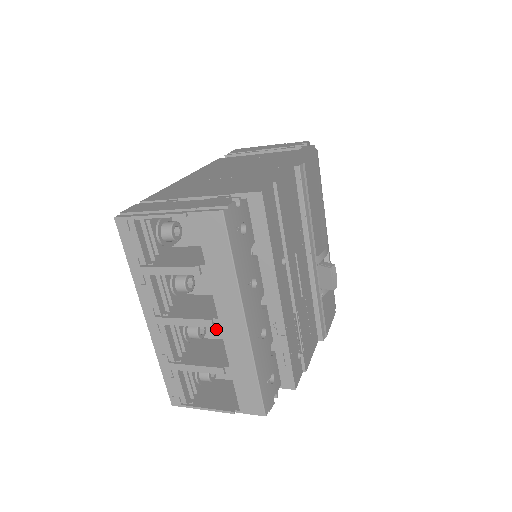
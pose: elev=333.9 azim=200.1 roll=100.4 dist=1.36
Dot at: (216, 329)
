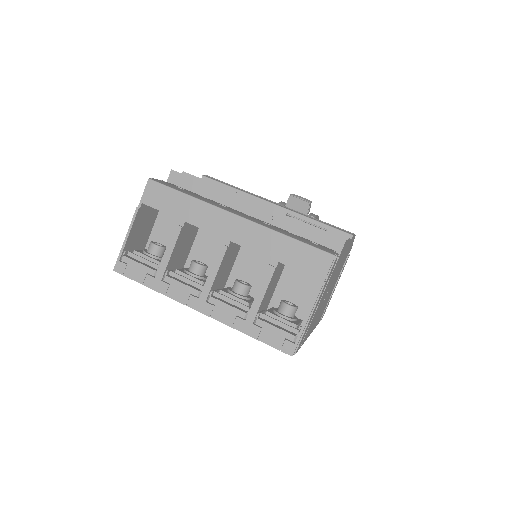
Dot at: (258, 281)
